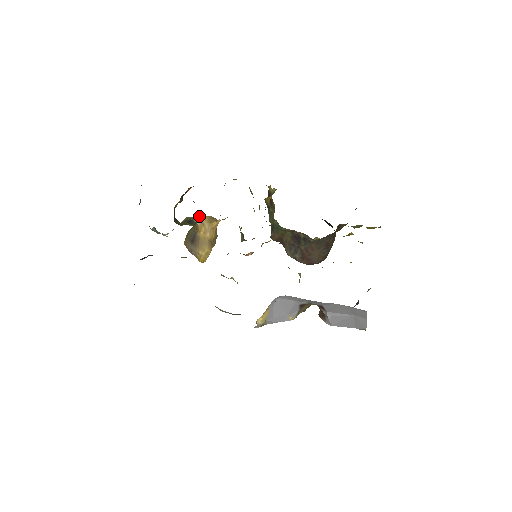
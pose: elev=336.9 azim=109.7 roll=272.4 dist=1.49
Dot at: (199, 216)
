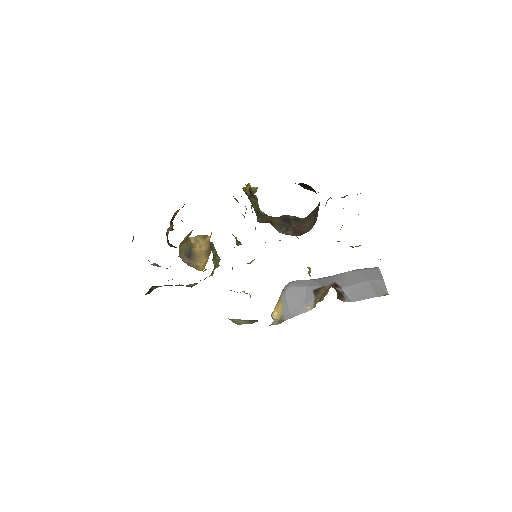
Dot at: occluded
